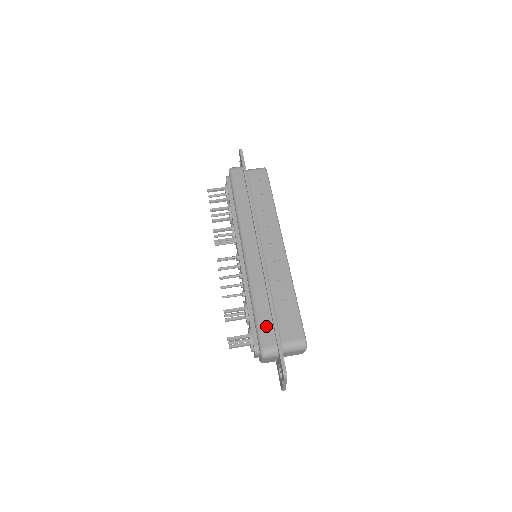
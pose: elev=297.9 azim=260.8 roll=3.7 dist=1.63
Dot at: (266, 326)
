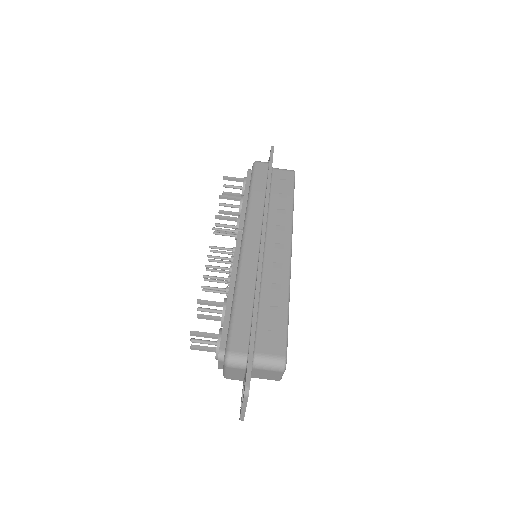
Dot at: (242, 328)
